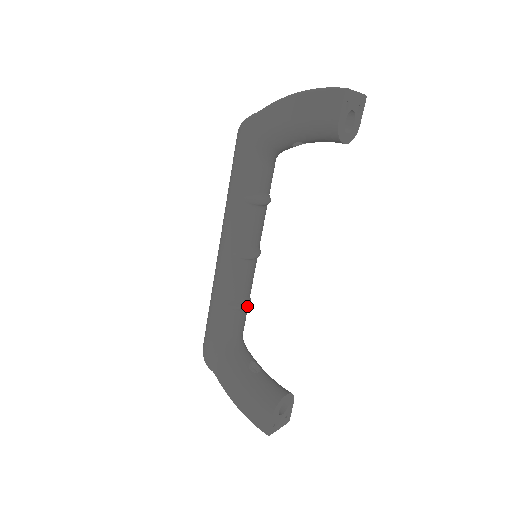
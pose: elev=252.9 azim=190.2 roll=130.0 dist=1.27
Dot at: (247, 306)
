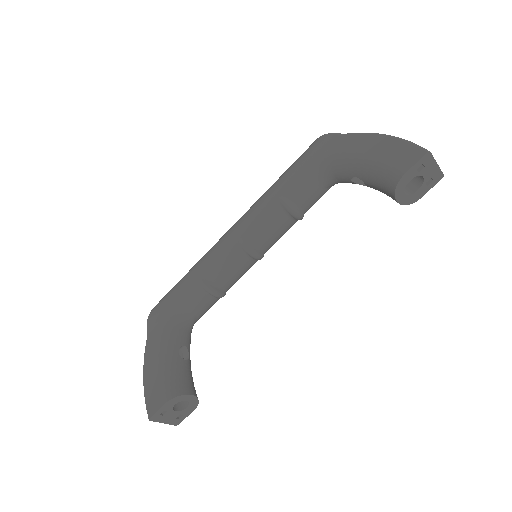
Dot at: (218, 295)
